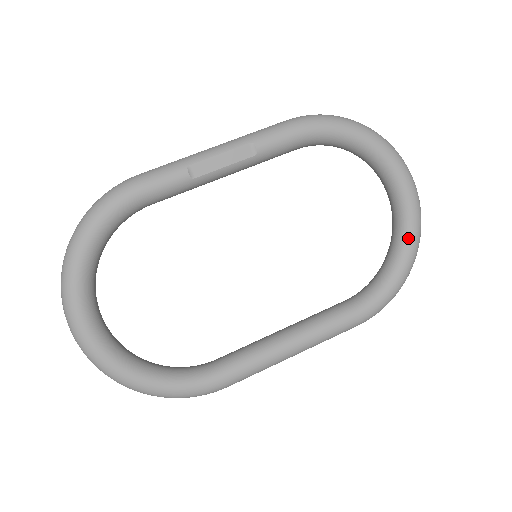
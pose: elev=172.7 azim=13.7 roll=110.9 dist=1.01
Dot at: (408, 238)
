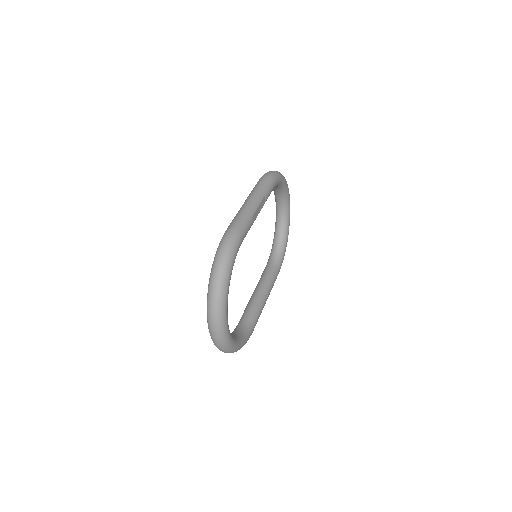
Dot at: (288, 227)
